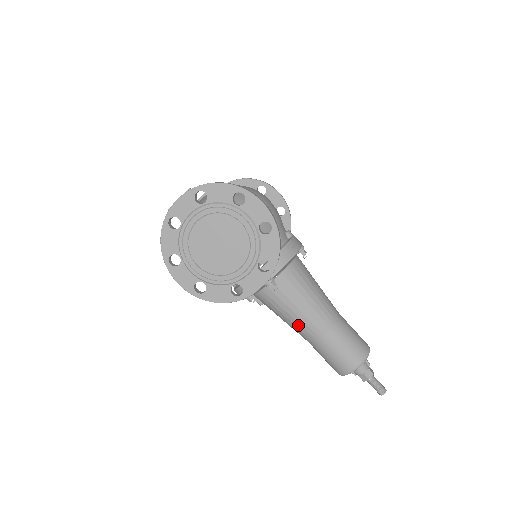
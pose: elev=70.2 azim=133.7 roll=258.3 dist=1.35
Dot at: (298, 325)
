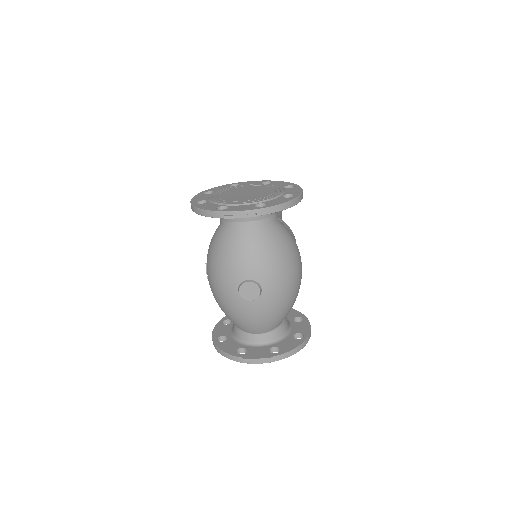
Dot at: occluded
